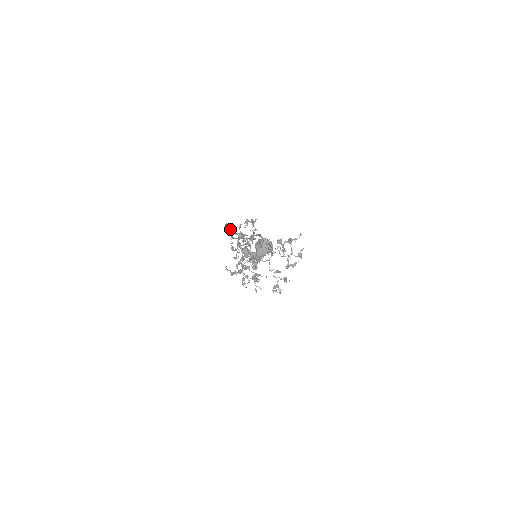
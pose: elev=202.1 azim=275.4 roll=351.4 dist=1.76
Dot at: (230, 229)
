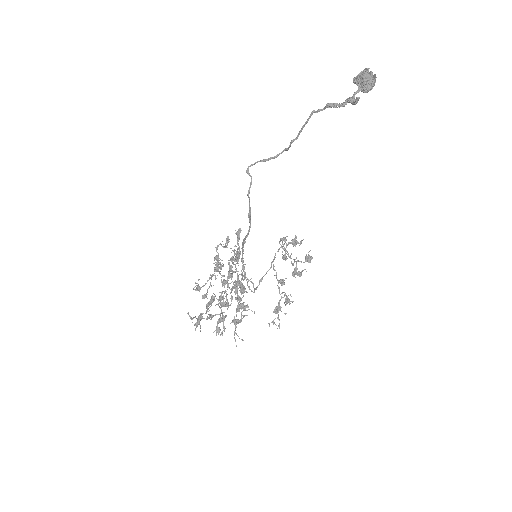
Dot at: (261, 161)
